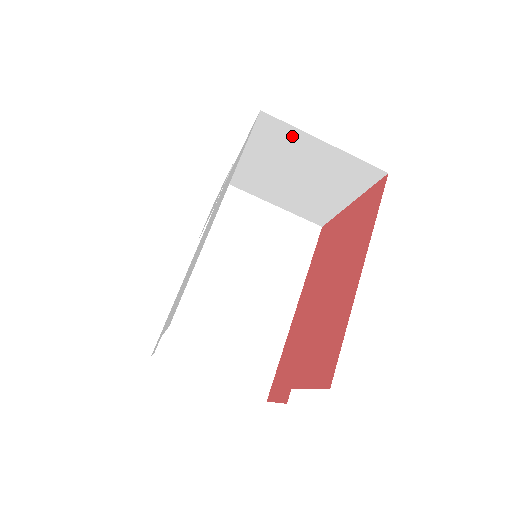
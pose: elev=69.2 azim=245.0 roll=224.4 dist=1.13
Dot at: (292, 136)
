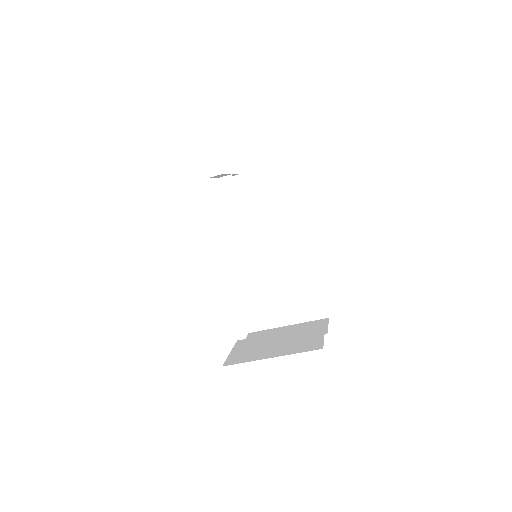
Dot at: occluded
